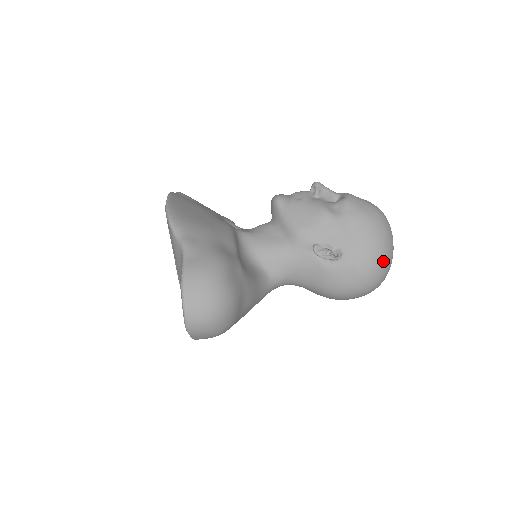
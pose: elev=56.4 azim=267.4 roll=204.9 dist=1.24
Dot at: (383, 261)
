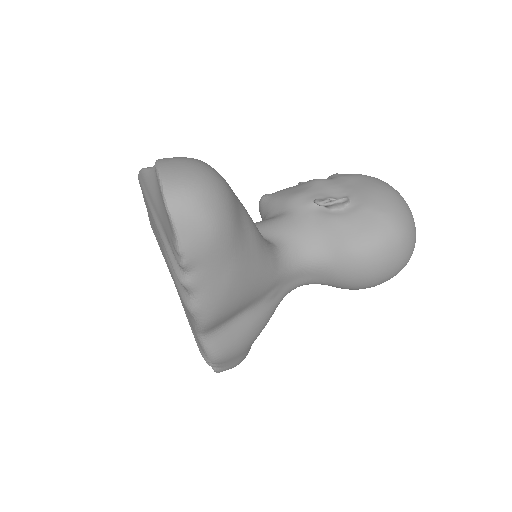
Dot at: (399, 202)
